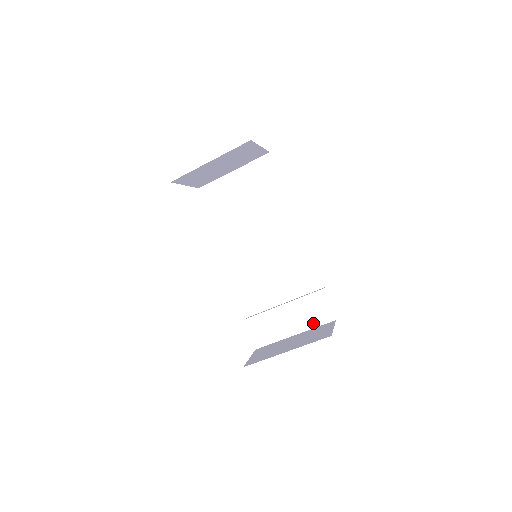
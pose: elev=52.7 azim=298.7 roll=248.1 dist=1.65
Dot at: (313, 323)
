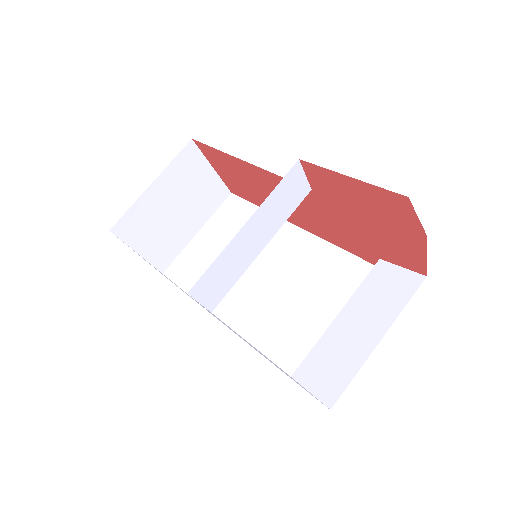
Dot at: (396, 305)
